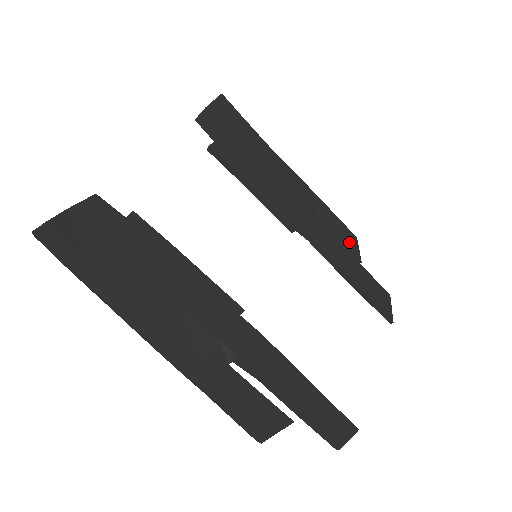
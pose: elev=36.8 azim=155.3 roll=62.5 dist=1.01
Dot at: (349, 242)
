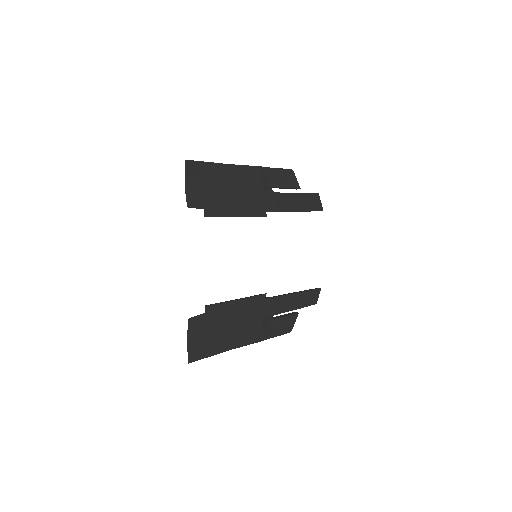
Dot at: (291, 181)
